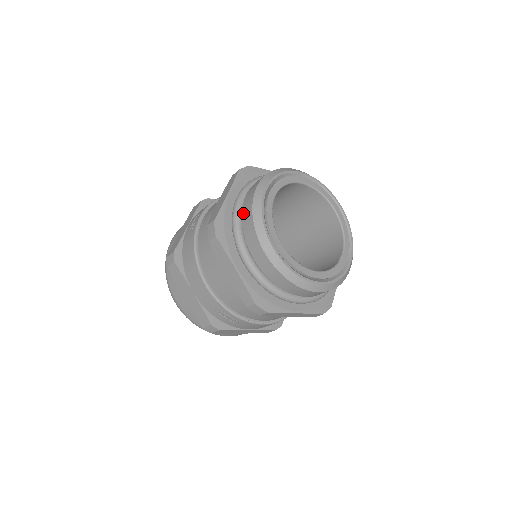
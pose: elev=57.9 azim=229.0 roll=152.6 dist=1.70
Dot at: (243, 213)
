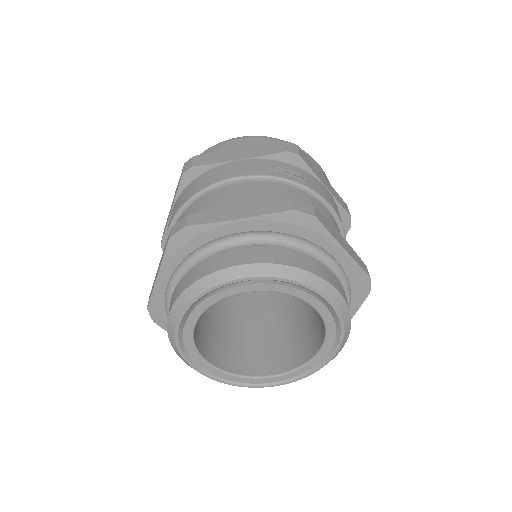
Dot at: occluded
